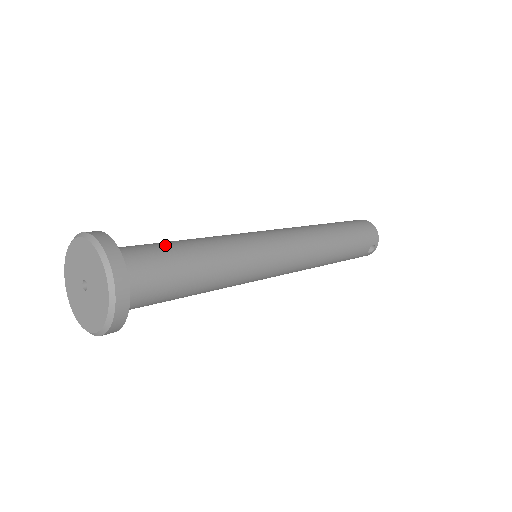
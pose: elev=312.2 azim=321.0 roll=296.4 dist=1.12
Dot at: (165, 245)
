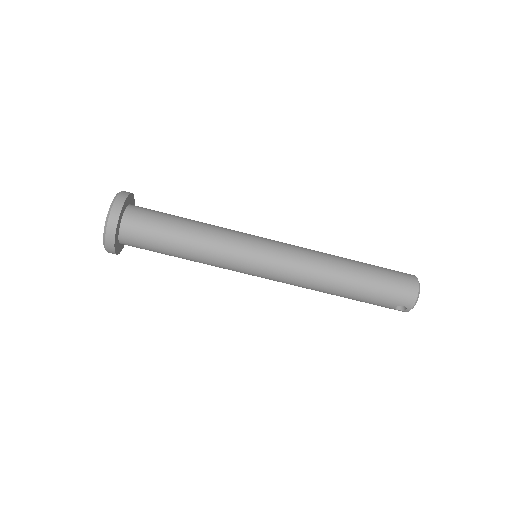
Dot at: (168, 220)
